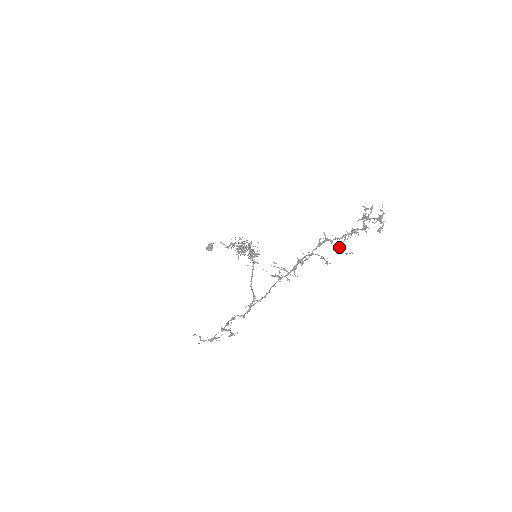
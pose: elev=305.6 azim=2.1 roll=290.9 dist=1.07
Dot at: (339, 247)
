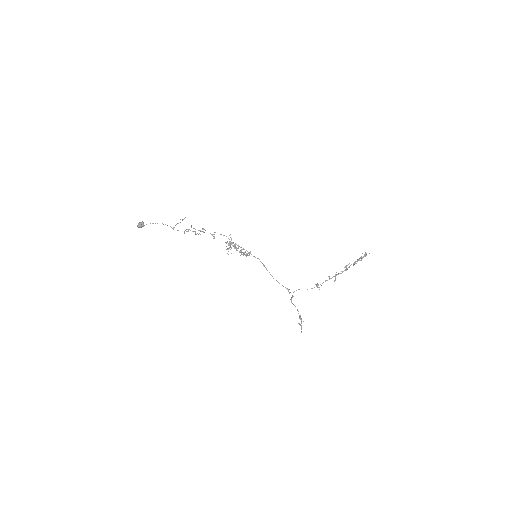
Dot at: occluded
